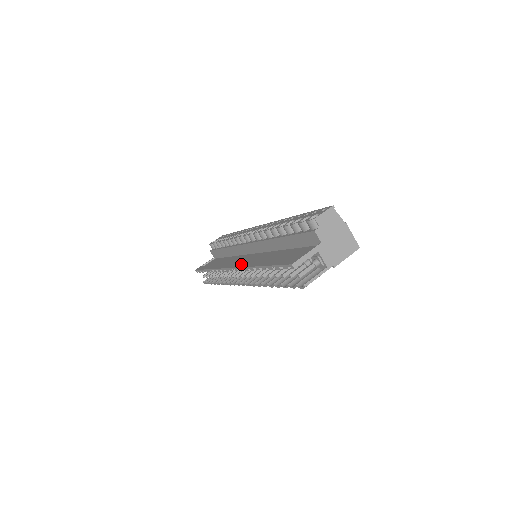
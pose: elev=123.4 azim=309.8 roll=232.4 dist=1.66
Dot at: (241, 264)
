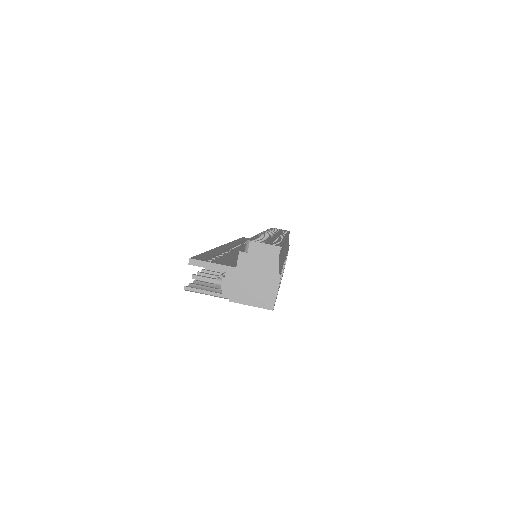
Dot at: (227, 246)
